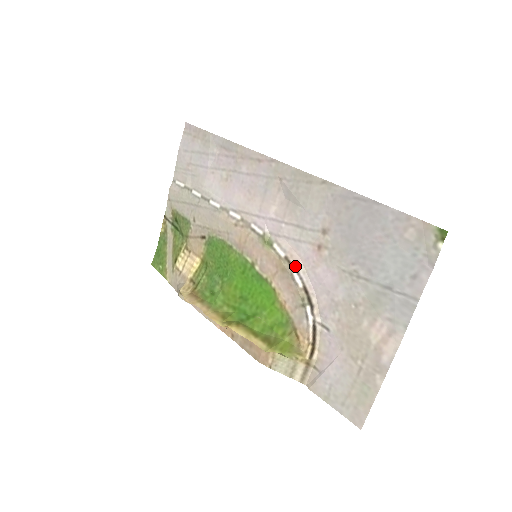
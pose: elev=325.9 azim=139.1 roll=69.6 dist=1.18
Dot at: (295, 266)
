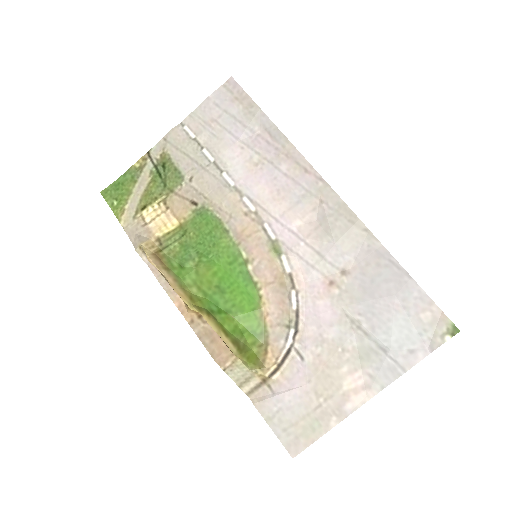
Dot at: (297, 287)
